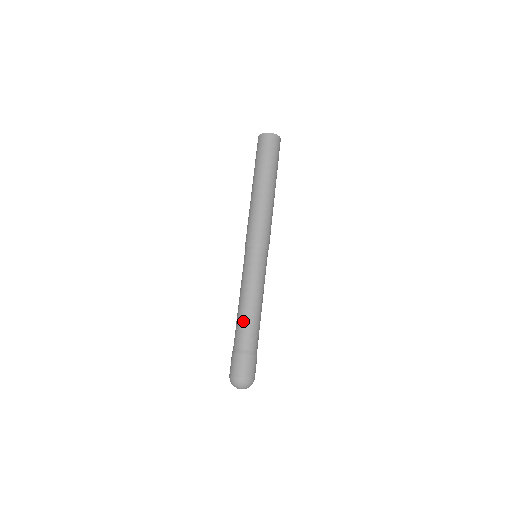
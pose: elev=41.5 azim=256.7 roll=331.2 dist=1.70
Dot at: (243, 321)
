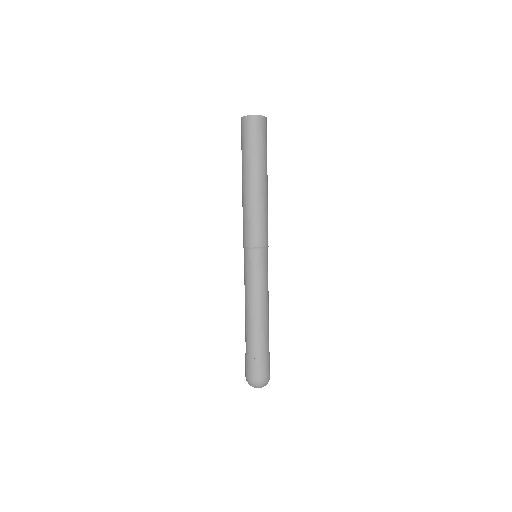
Dot at: (246, 326)
